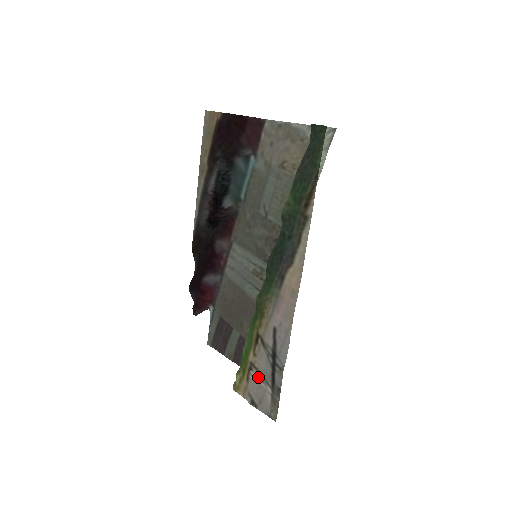
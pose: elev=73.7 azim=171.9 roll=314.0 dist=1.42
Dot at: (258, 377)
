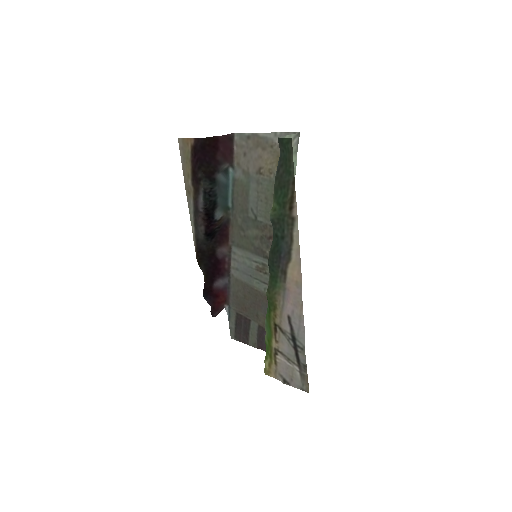
Dot at: (284, 359)
